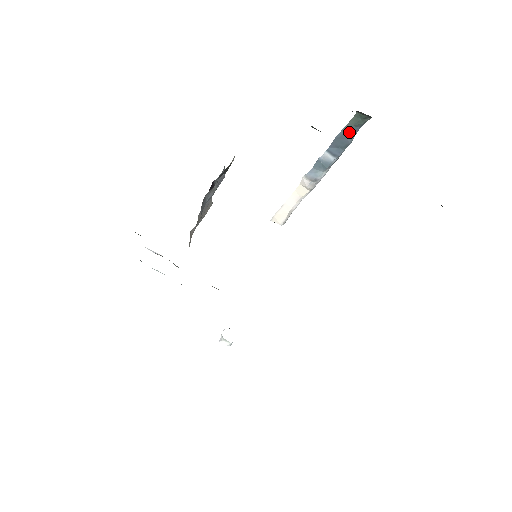
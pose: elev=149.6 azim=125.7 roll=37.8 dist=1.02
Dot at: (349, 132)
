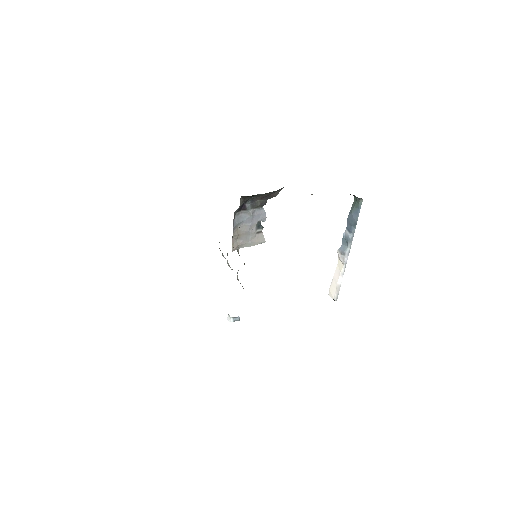
Dot at: (354, 212)
